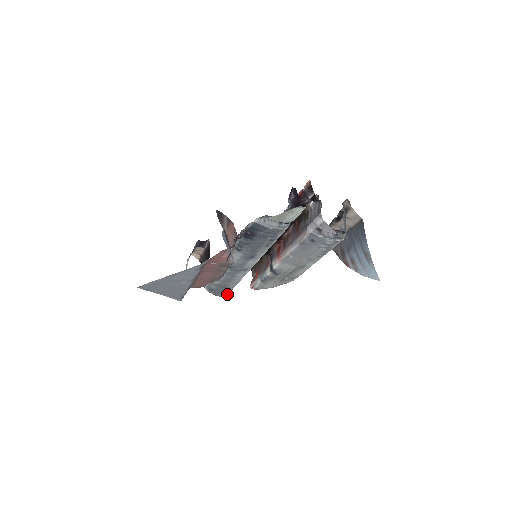
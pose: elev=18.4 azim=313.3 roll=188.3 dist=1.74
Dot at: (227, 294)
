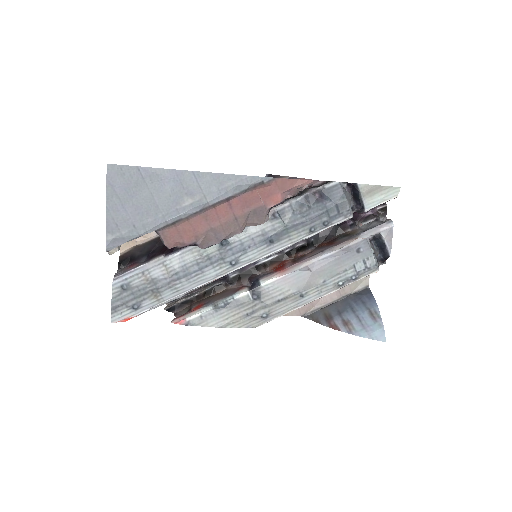
Dot at: (125, 318)
